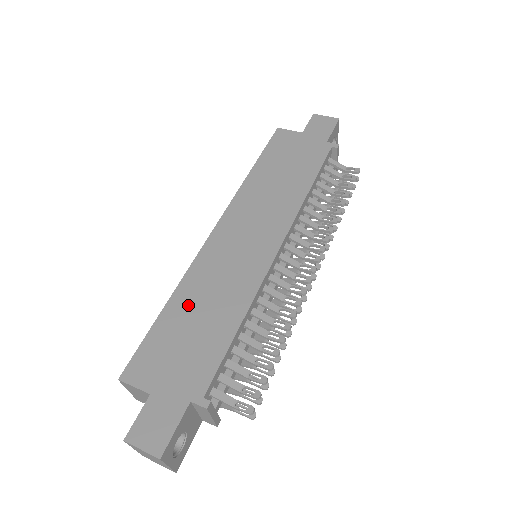
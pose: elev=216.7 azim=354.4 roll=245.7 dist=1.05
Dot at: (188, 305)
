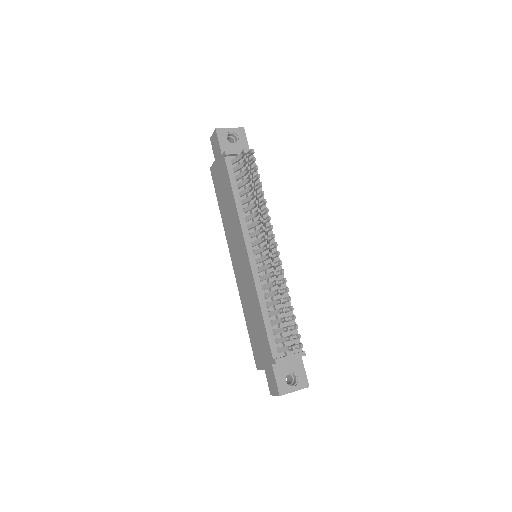
Dot at: (249, 316)
